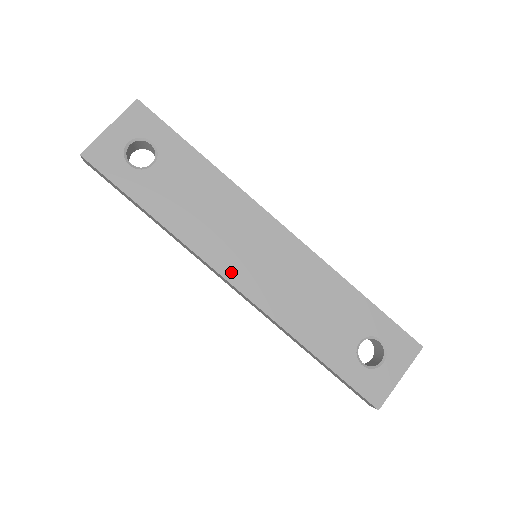
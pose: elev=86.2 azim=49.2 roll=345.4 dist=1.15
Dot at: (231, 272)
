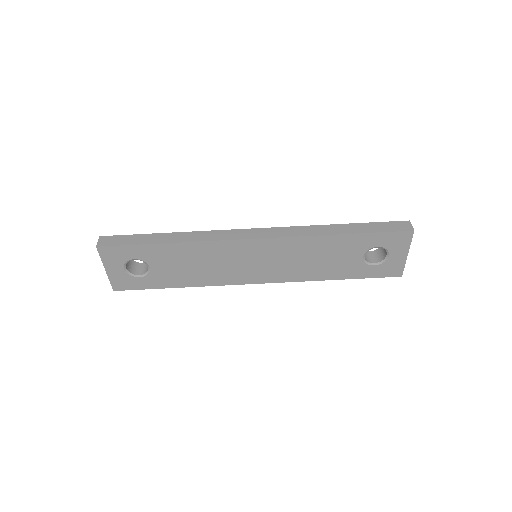
Dot at: (250, 279)
